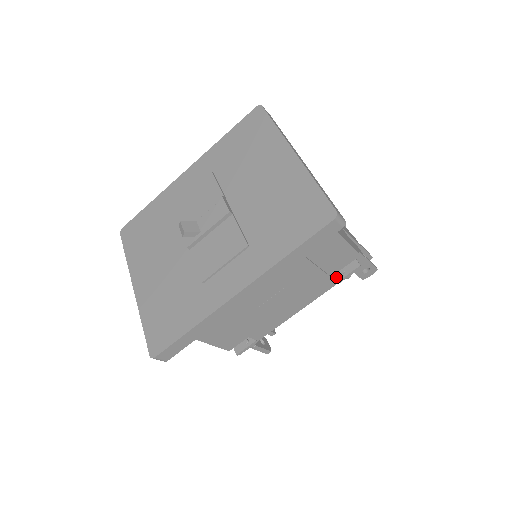
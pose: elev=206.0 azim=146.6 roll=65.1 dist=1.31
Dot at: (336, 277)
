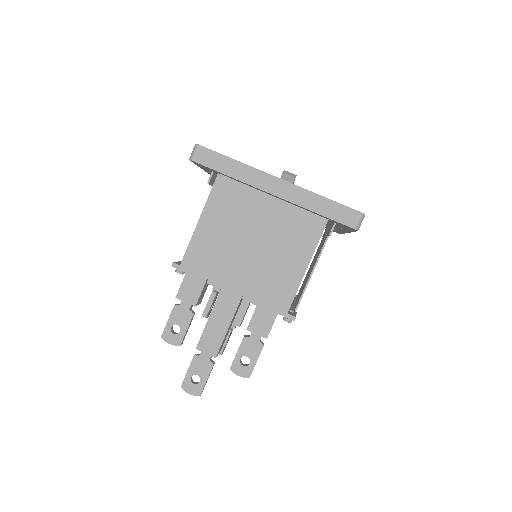
Dot at: occluded
